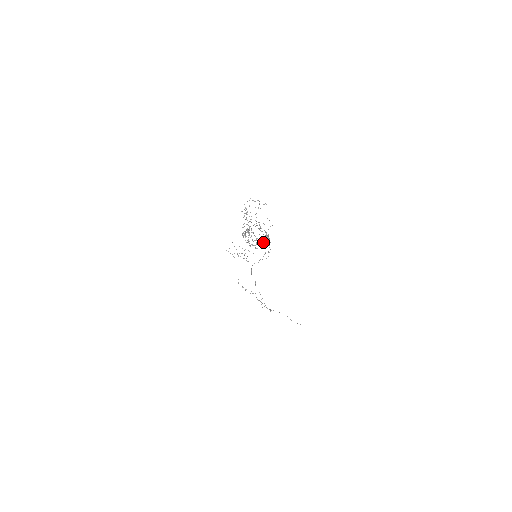
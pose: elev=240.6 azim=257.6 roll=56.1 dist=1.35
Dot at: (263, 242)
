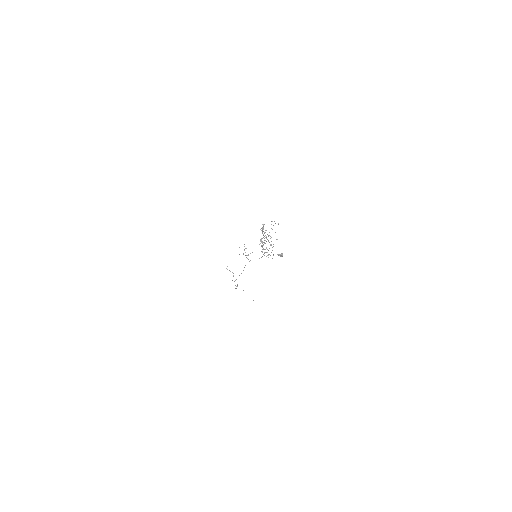
Dot at: occluded
